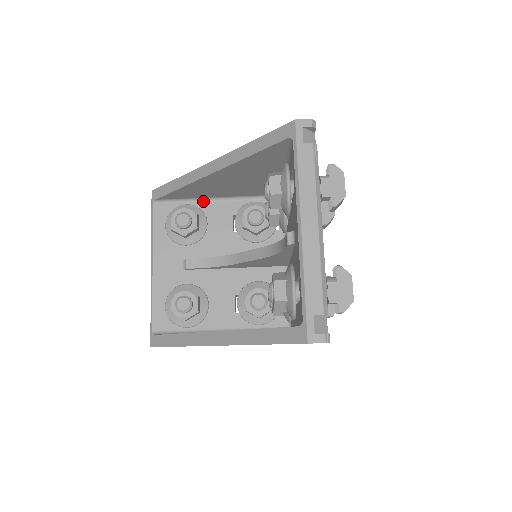
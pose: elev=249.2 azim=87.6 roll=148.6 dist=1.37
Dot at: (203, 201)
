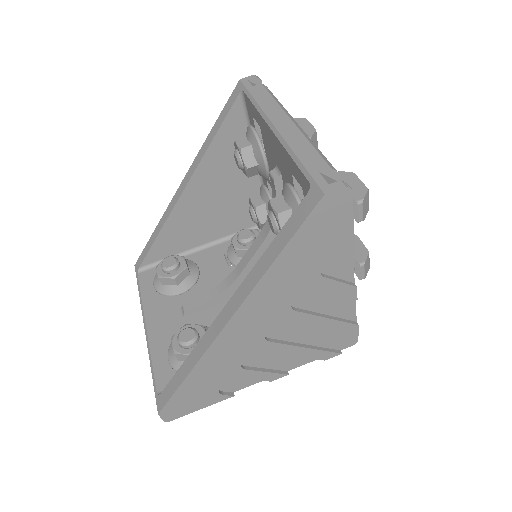
Dot at: (190, 254)
